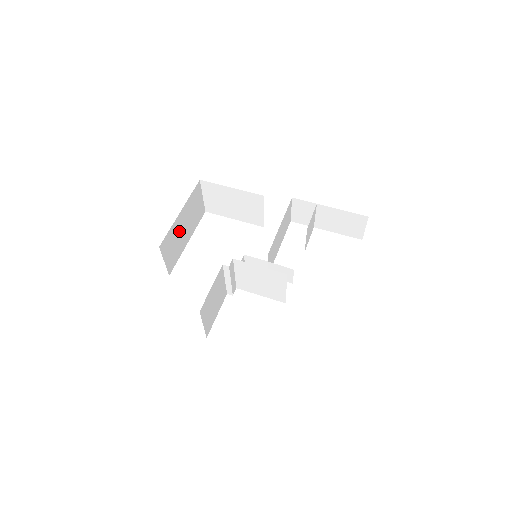
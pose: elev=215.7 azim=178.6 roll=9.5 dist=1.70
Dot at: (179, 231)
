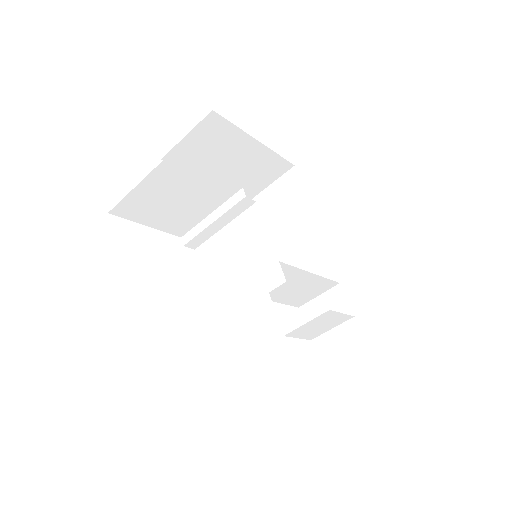
Dot at: (229, 152)
